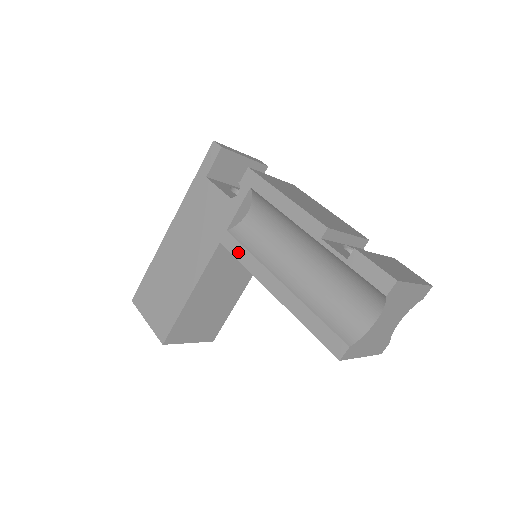
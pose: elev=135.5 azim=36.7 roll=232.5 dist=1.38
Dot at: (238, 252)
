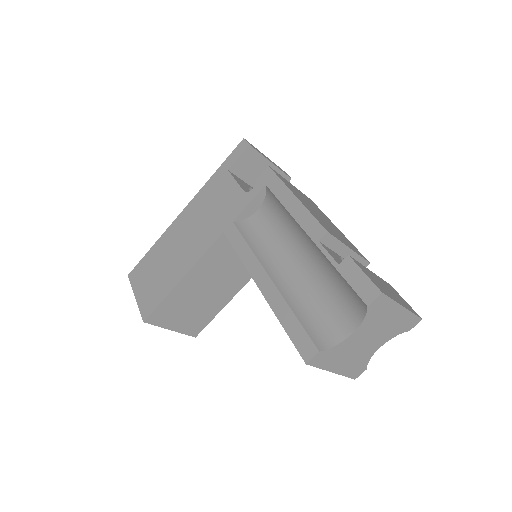
Dot at: (238, 243)
